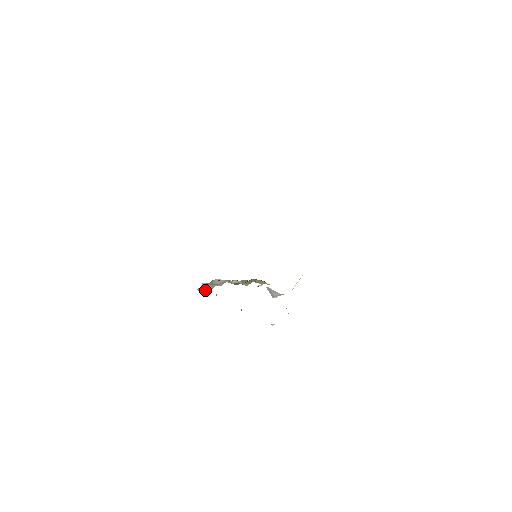
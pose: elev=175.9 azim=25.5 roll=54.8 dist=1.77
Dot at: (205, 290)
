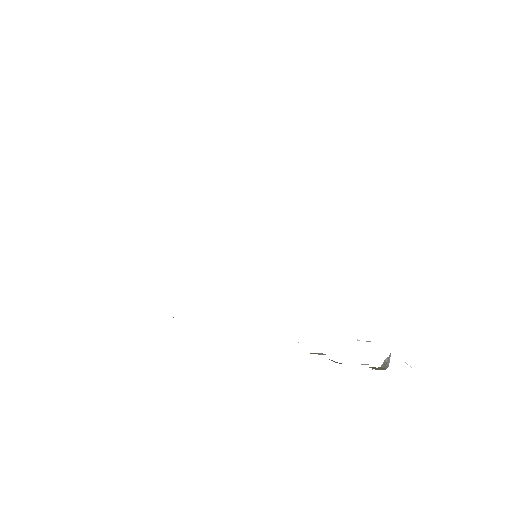
Dot at: occluded
